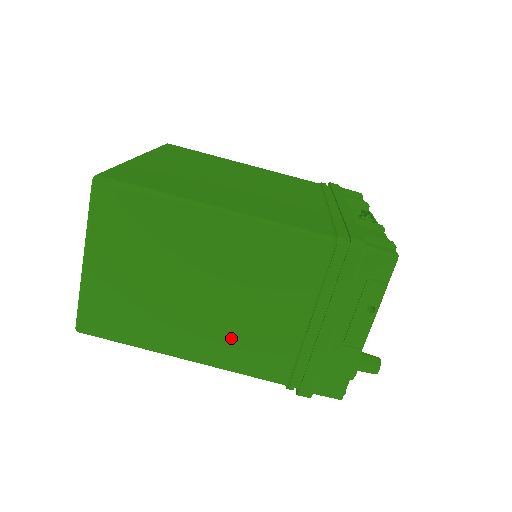
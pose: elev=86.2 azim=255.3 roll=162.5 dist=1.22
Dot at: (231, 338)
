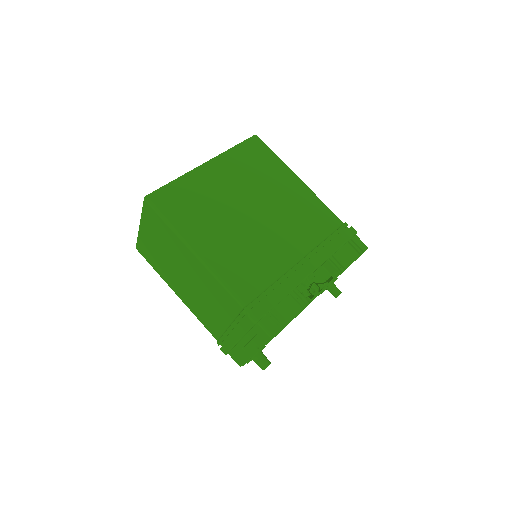
Dot at: (196, 304)
